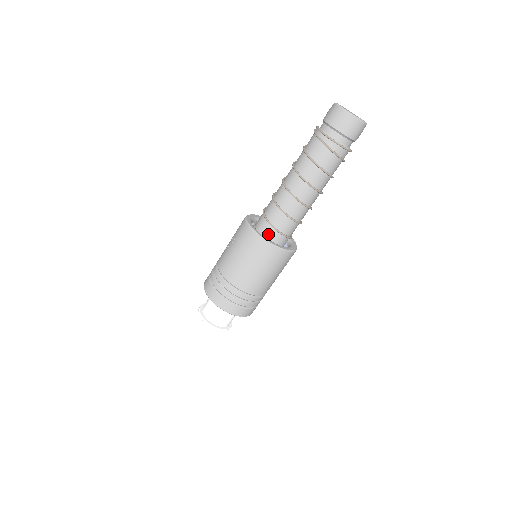
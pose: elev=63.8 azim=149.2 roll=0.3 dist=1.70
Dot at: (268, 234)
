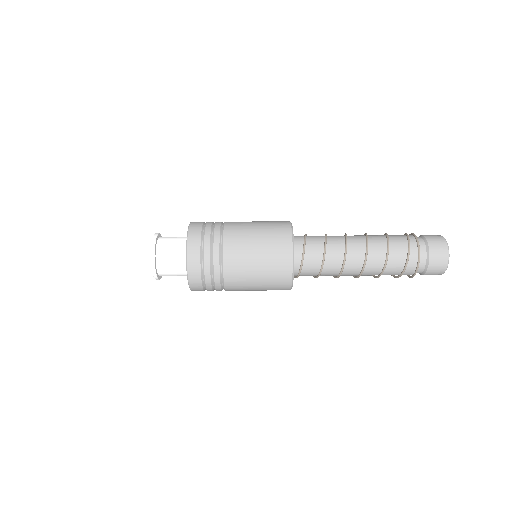
Dot at: (294, 239)
